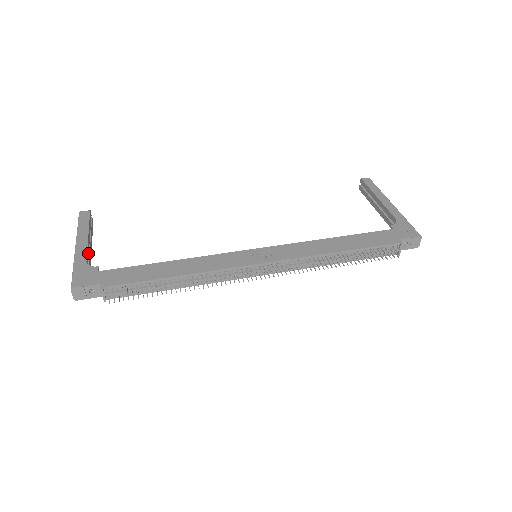
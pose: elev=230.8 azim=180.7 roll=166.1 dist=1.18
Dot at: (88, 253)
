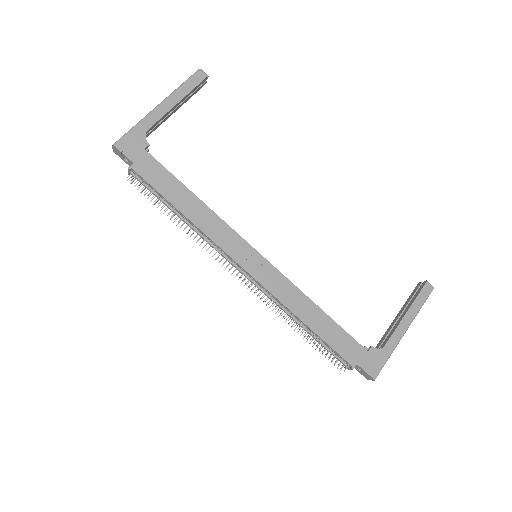
Dot at: (161, 120)
